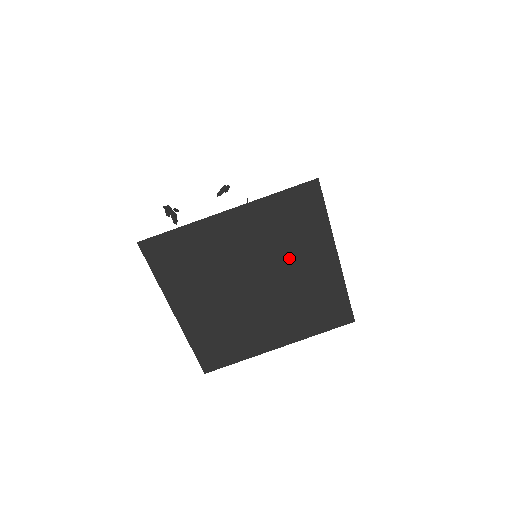
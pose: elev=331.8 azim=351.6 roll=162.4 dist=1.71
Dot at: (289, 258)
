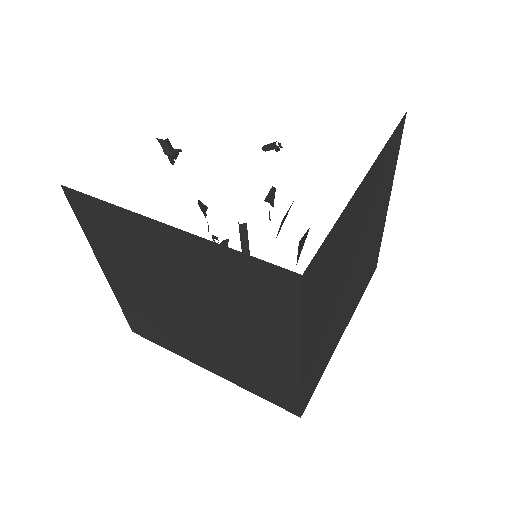
Dot at: (237, 319)
